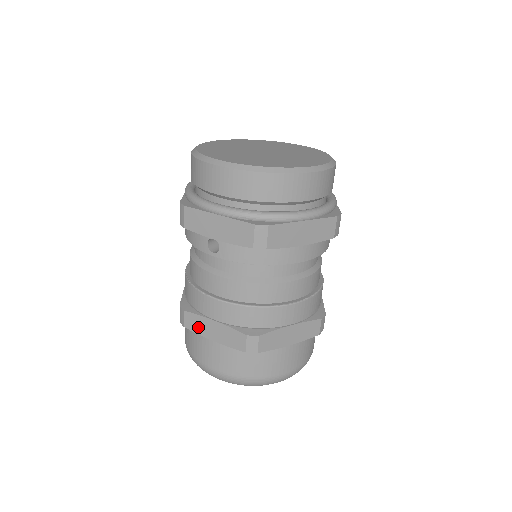
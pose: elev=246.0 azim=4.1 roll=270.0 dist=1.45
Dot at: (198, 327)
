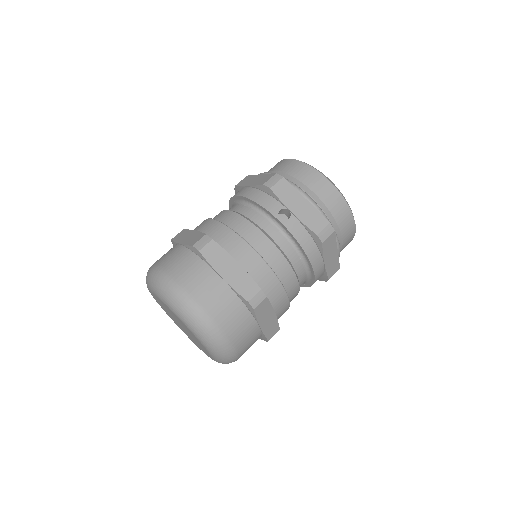
Dot at: (216, 259)
